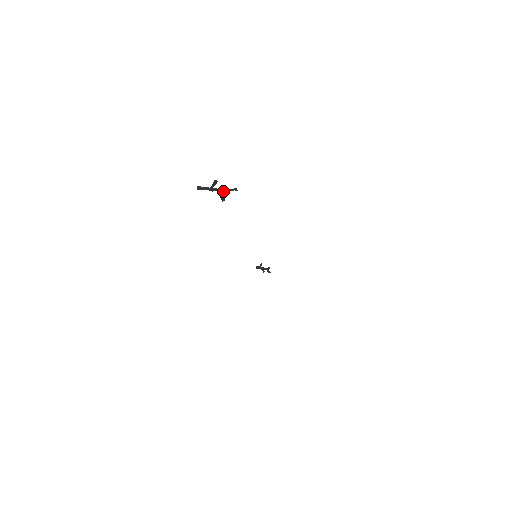
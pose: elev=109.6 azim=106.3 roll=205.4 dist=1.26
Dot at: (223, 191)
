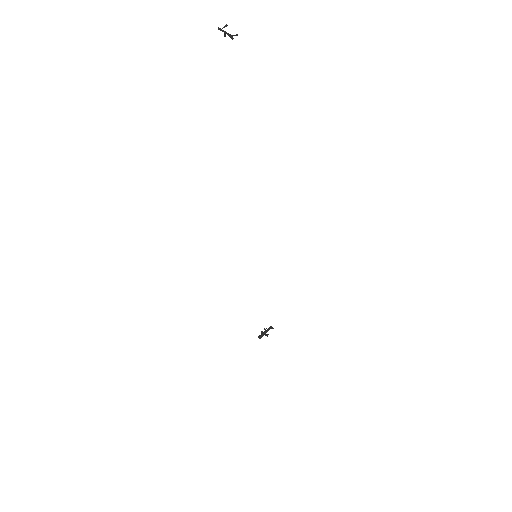
Dot at: (231, 35)
